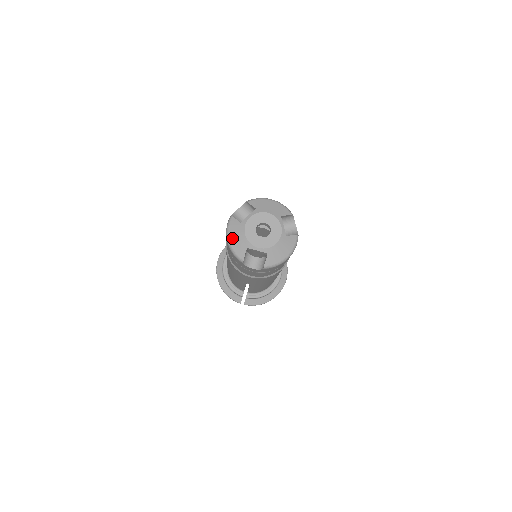
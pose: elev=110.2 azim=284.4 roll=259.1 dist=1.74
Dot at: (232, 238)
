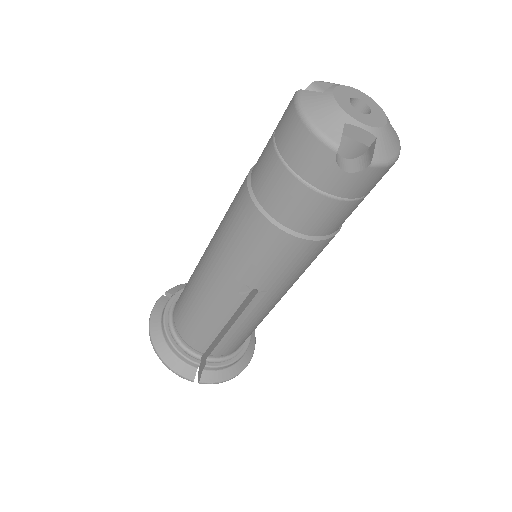
Dot at: (313, 111)
